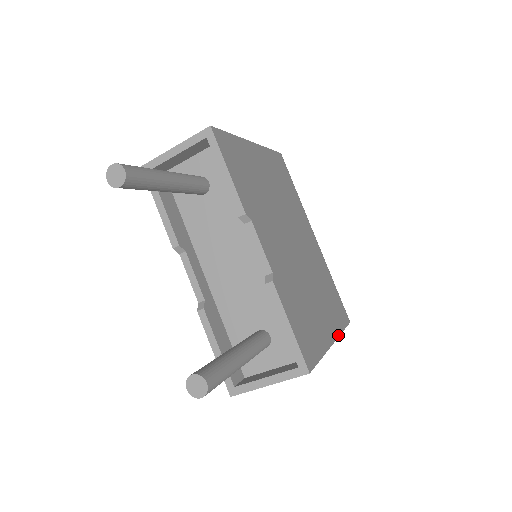
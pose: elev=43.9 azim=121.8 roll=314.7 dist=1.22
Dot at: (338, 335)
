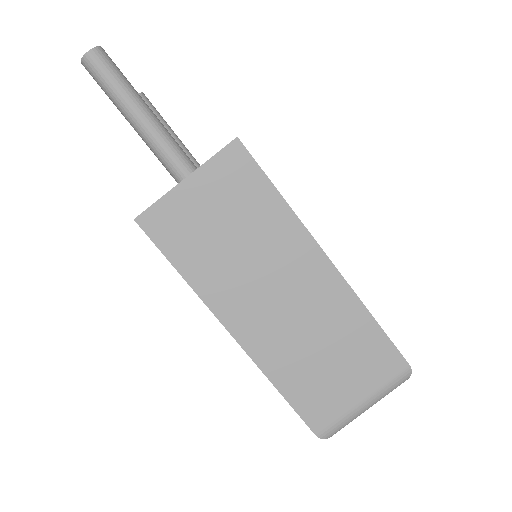
Dot at: (351, 288)
